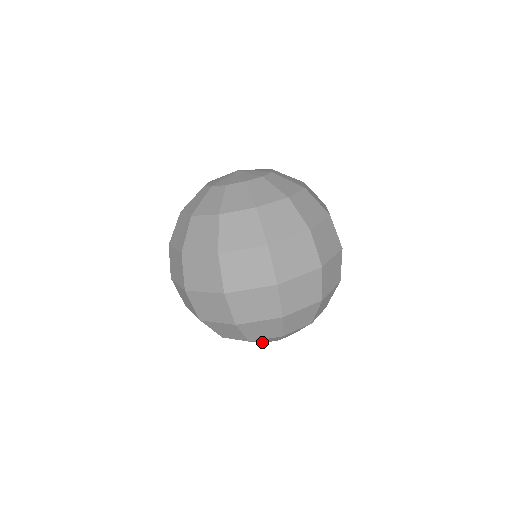
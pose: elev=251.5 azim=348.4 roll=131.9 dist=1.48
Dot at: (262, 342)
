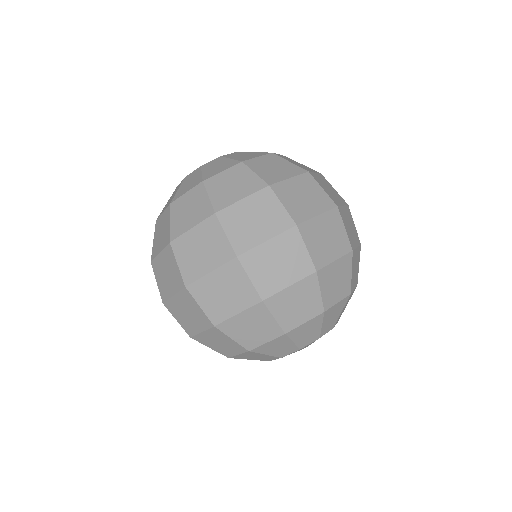
Dot at: (300, 346)
